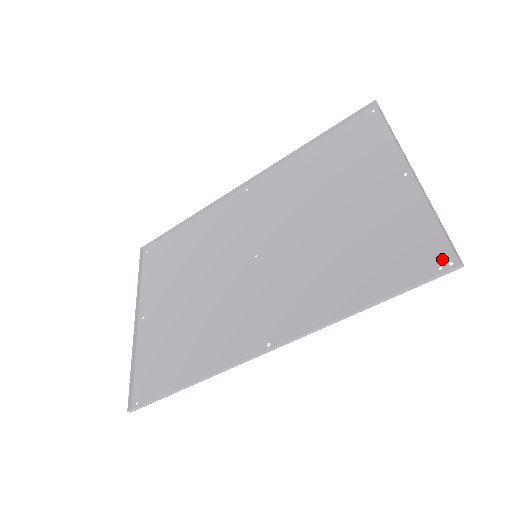
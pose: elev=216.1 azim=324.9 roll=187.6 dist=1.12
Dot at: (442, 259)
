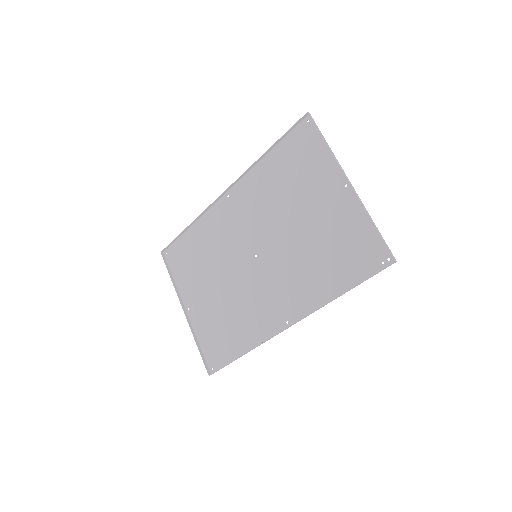
Dot at: (383, 256)
